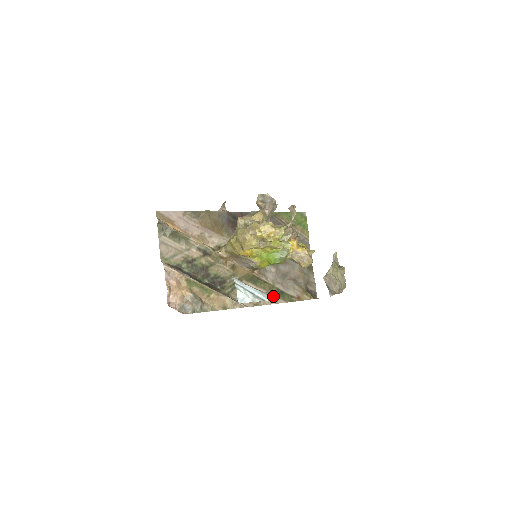
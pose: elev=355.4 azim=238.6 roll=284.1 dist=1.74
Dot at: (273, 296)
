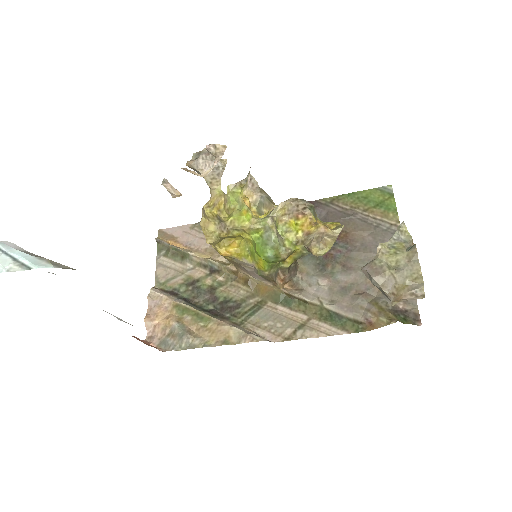
Dot at: (321, 324)
